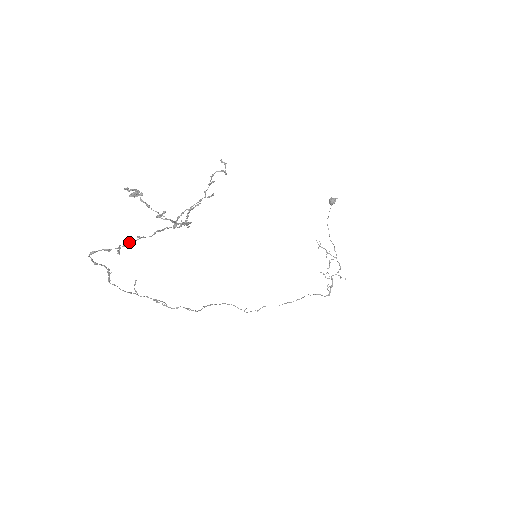
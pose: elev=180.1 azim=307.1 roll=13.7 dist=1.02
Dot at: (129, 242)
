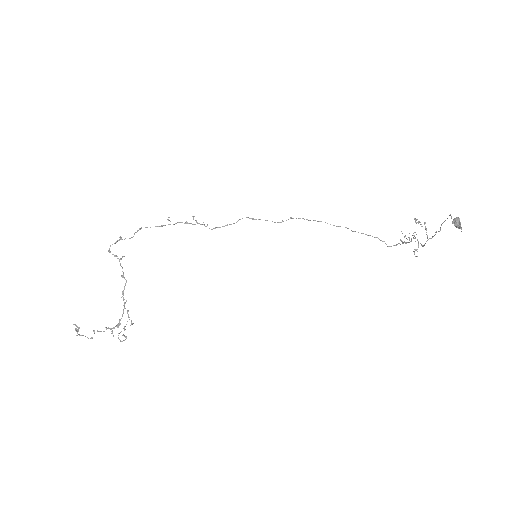
Dot at: occluded
